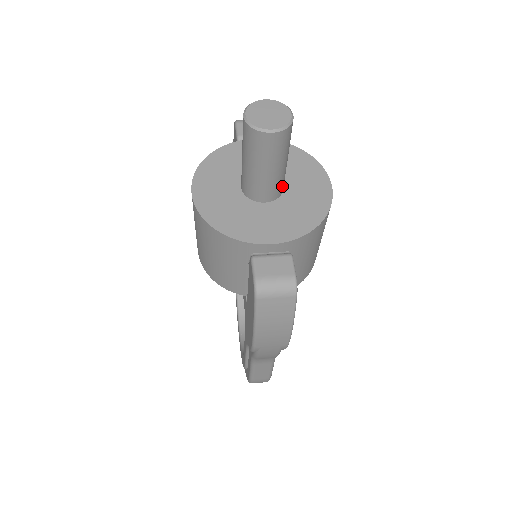
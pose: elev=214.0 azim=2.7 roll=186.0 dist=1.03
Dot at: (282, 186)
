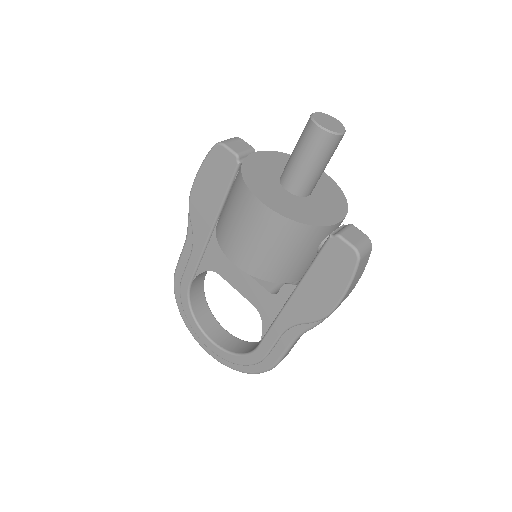
Dot at: occluded
